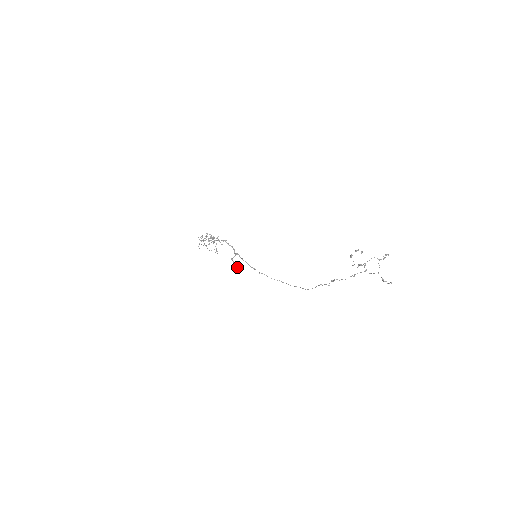
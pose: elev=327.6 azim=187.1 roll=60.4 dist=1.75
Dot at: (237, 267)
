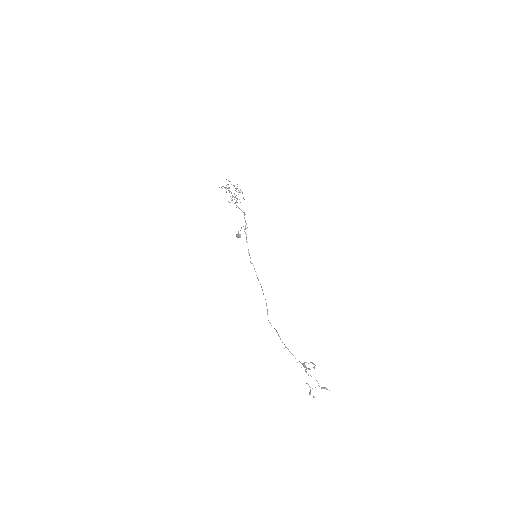
Dot at: (239, 236)
